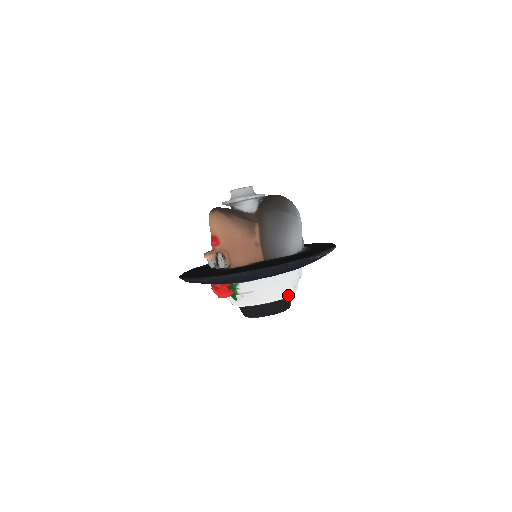
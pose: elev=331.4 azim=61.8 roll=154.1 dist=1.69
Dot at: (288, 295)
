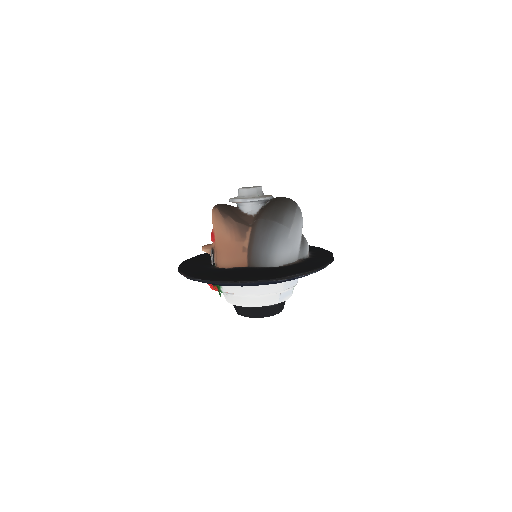
Dot at: (270, 304)
